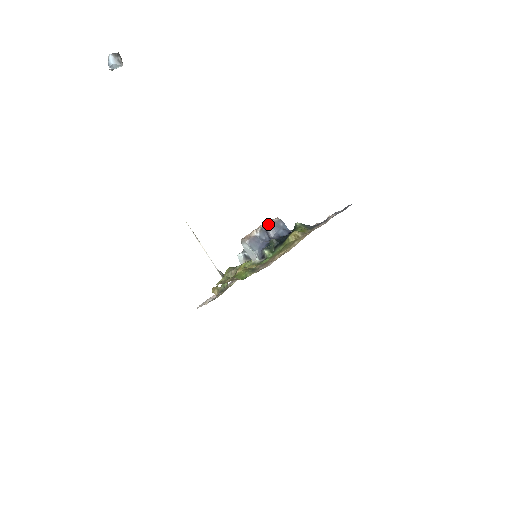
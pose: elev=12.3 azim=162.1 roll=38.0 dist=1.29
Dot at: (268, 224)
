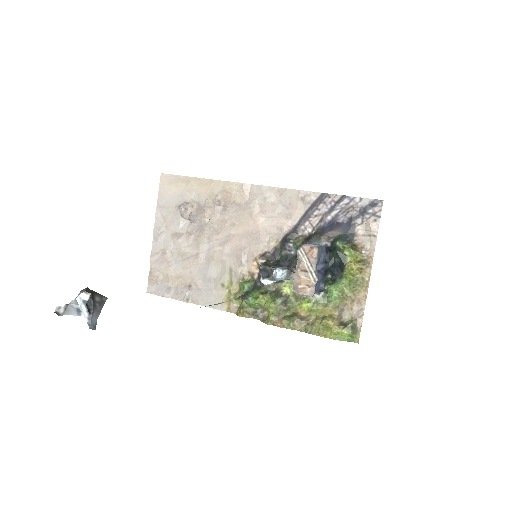
Dot at: (315, 263)
